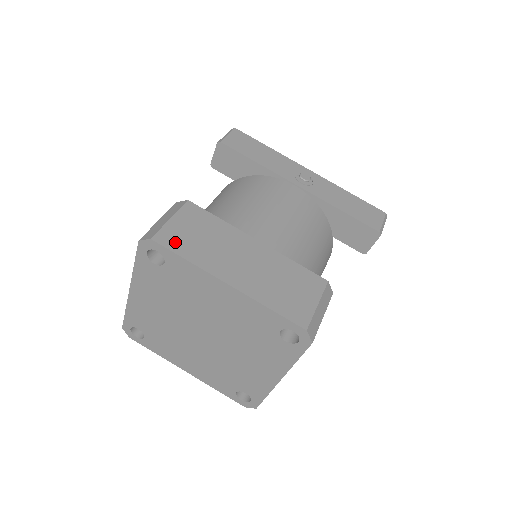
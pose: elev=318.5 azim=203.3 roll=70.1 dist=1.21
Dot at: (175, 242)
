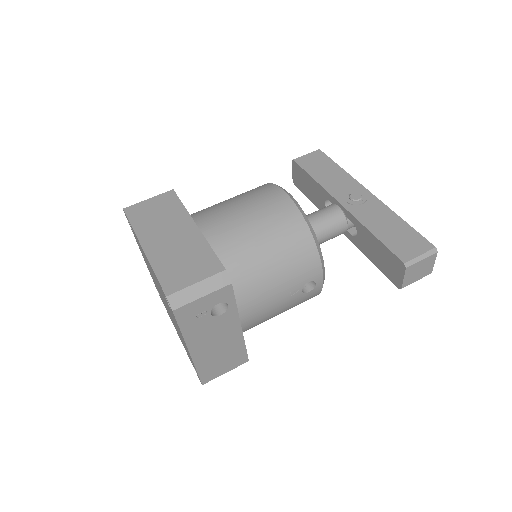
Dot at: (136, 214)
